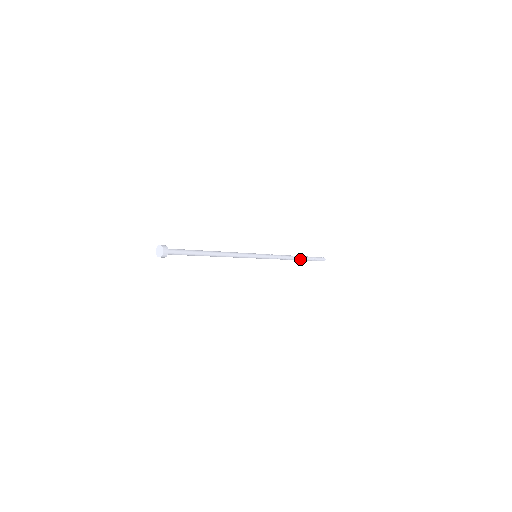
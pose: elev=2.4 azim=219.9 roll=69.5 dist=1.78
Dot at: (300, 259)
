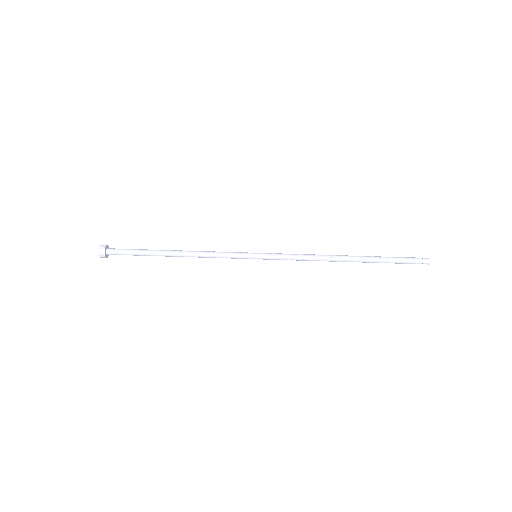
Dot at: (356, 261)
